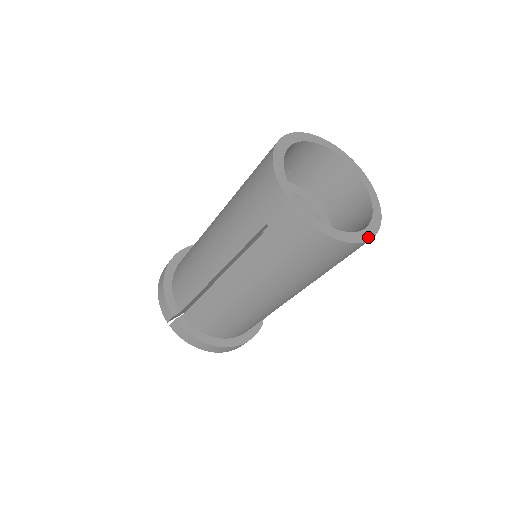
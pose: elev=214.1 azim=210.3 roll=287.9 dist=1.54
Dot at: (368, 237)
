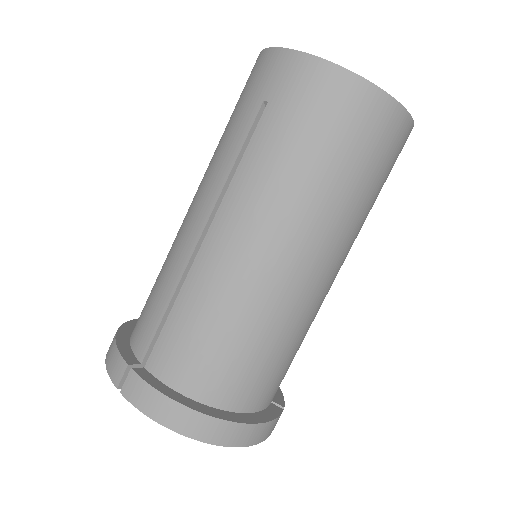
Dot at: (404, 110)
